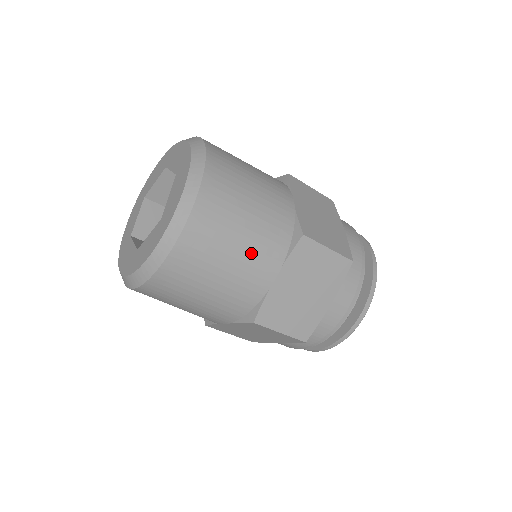
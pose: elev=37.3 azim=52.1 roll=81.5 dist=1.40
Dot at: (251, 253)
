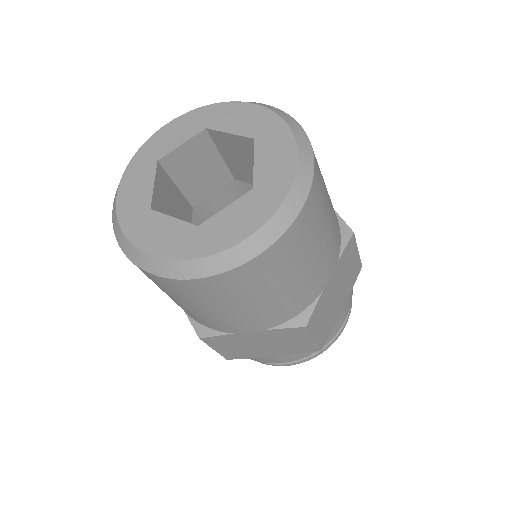
Dot at: (328, 245)
